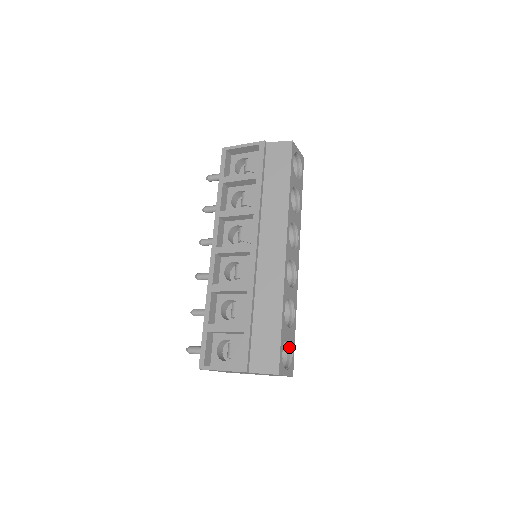
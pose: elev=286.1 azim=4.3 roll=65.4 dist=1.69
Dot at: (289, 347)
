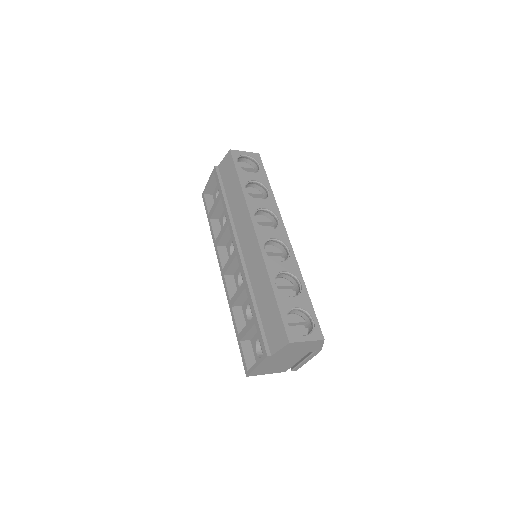
Dot at: (306, 314)
